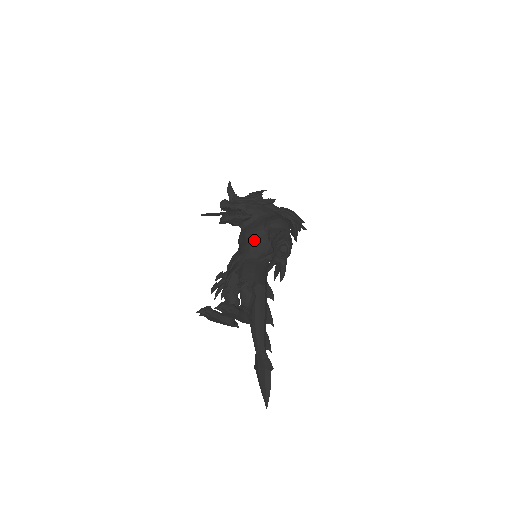
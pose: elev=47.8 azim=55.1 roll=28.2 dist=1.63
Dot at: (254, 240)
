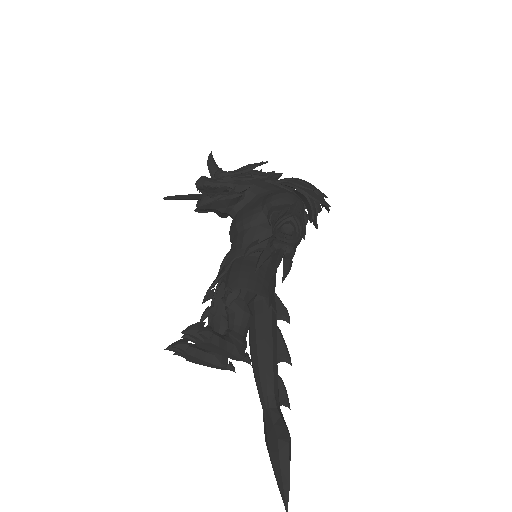
Dot at: (248, 229)
